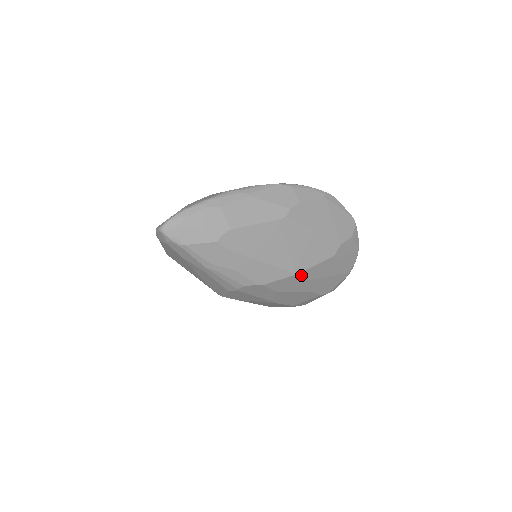
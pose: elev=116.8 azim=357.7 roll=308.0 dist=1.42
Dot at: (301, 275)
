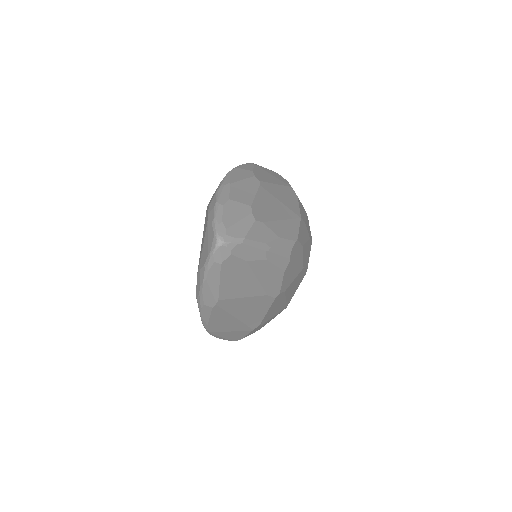
Dot at: (302, 219)
